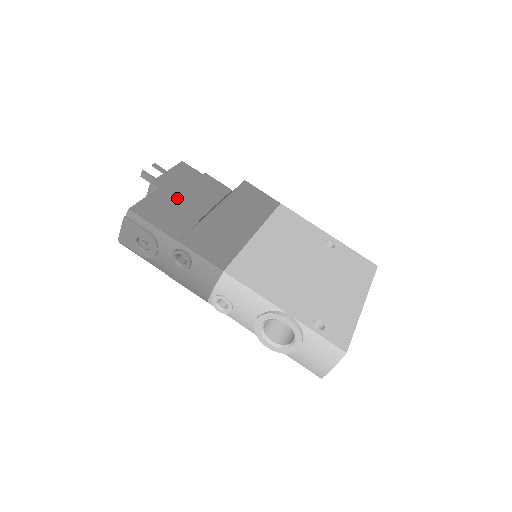
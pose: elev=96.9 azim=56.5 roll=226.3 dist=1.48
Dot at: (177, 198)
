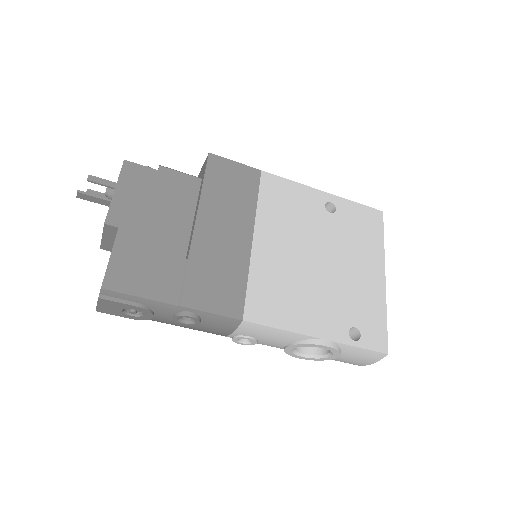
Dot at: (147, 233)
